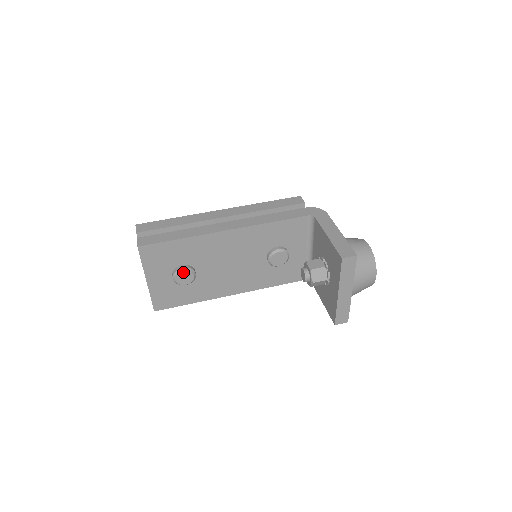
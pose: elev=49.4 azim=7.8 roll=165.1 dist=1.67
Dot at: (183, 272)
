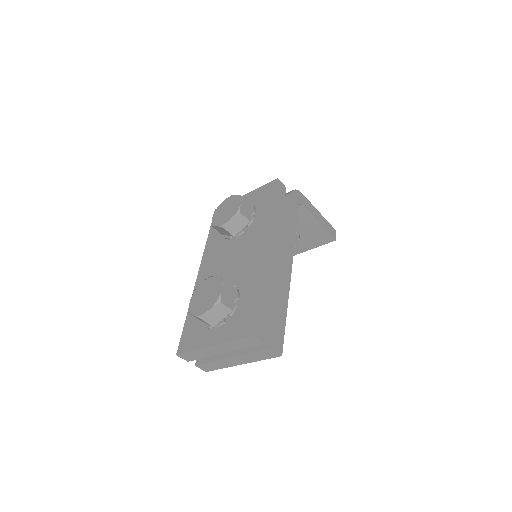
Dot at: occluded
